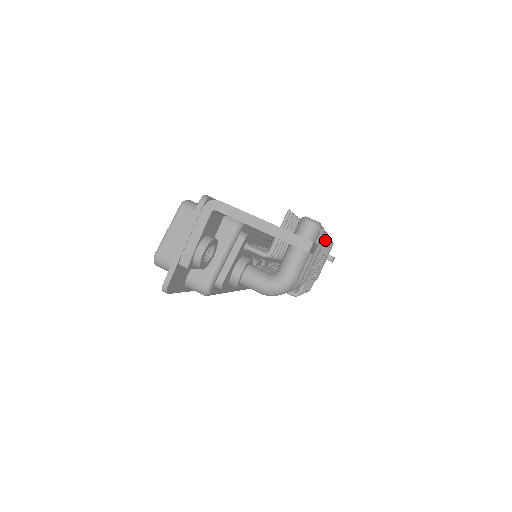
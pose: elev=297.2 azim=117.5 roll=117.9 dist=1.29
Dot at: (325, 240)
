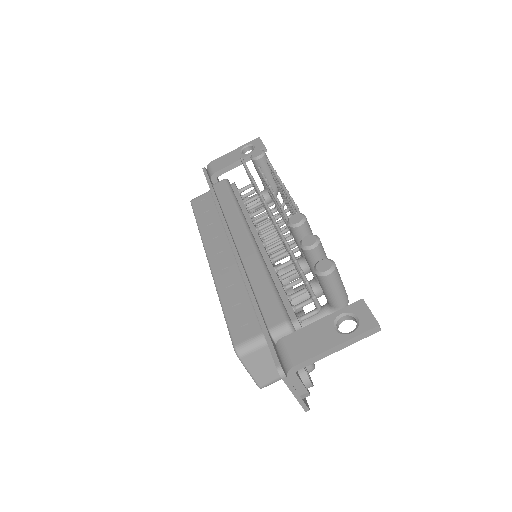
Dot at: (293, 203)
